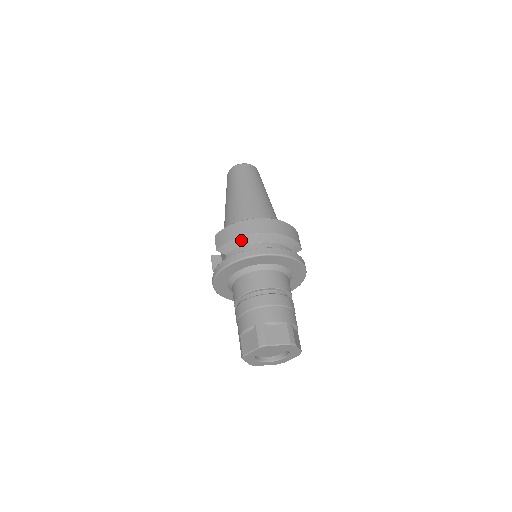
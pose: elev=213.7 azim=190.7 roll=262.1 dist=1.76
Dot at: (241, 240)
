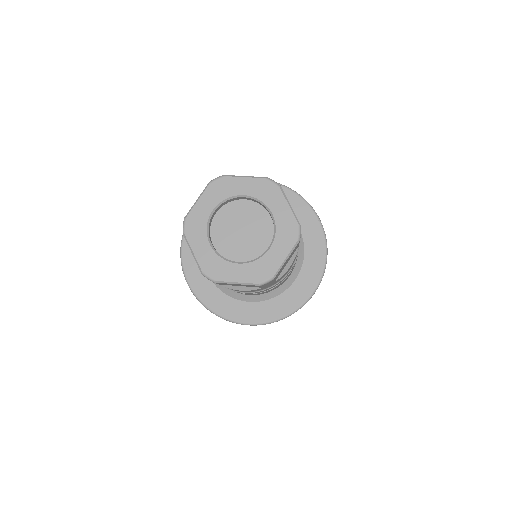
Dot at: occluded
